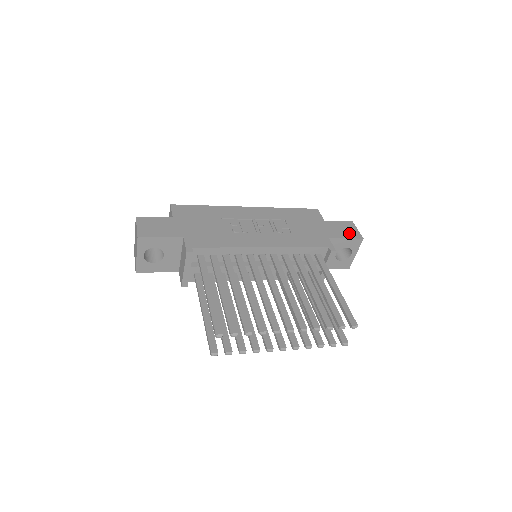
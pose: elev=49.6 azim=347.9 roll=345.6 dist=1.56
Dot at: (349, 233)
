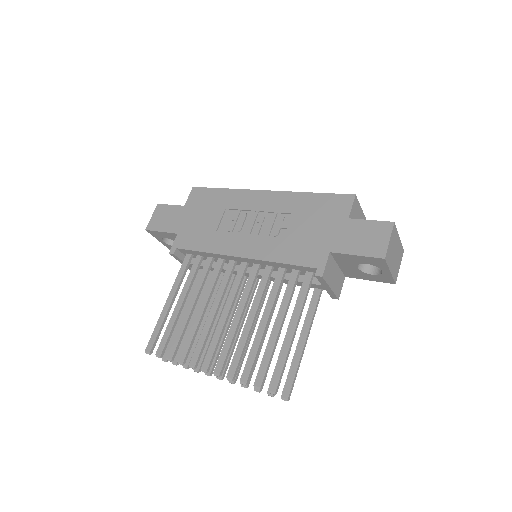
Dot at: (368, 246)
